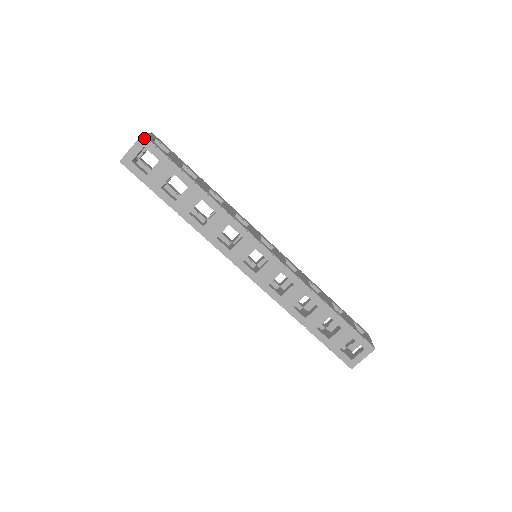
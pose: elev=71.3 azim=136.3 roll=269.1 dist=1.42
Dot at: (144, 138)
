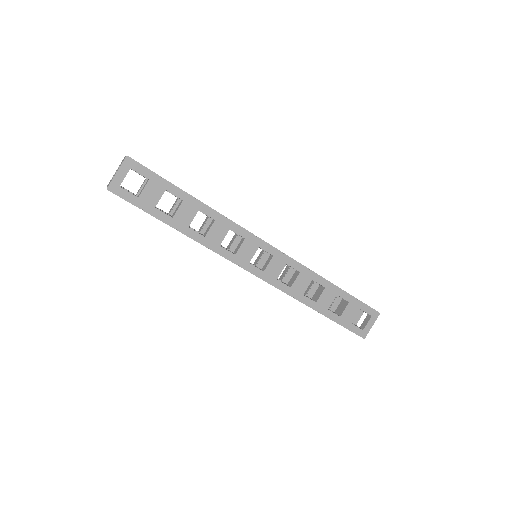
Dot at: (129, 159)
